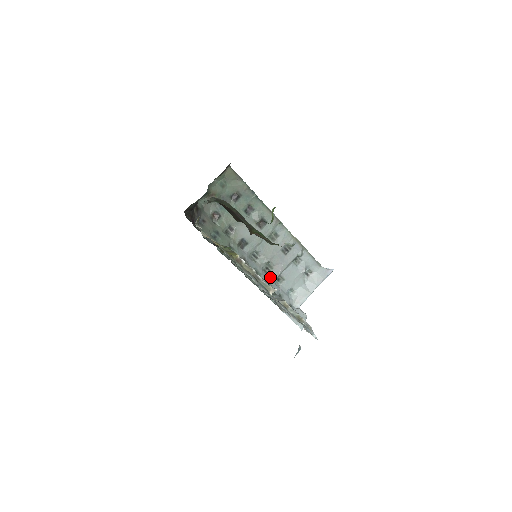
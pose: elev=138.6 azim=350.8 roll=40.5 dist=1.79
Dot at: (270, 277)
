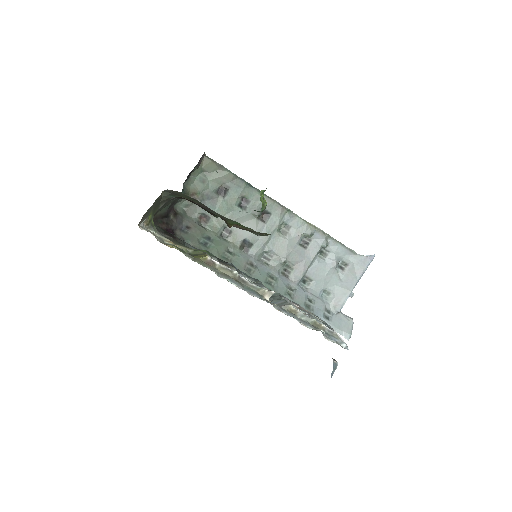
Dot at: (292, 280)
